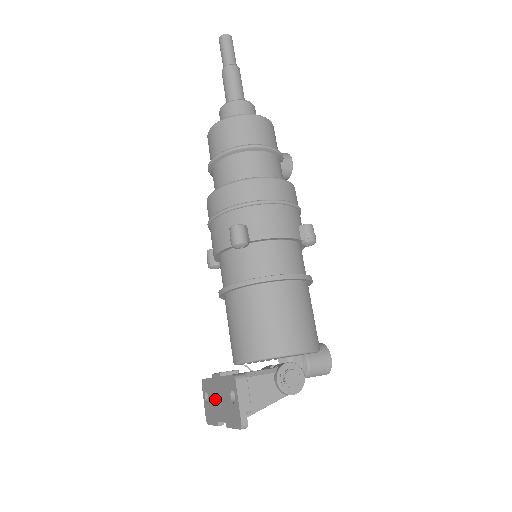
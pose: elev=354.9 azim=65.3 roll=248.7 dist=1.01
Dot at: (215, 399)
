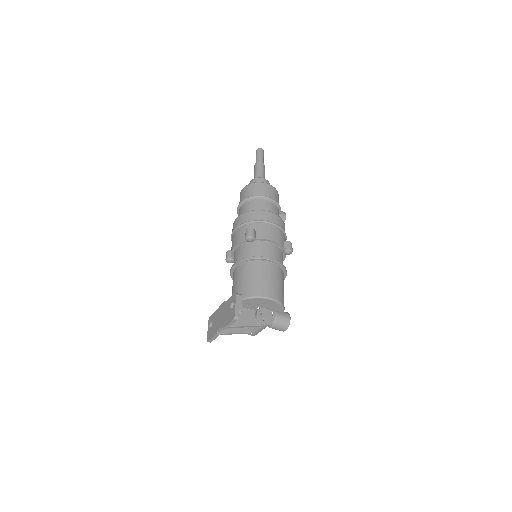
Dot at: (218, 319)
